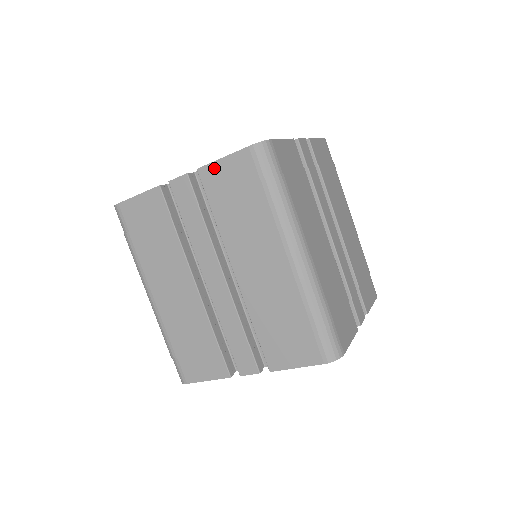
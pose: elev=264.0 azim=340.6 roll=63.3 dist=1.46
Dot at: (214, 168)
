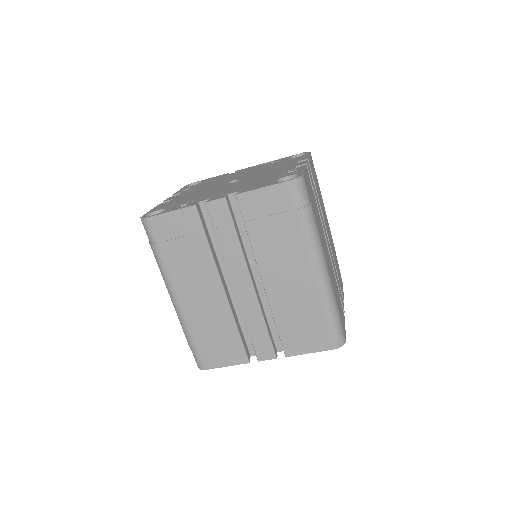
Dot at: (253, 195)
